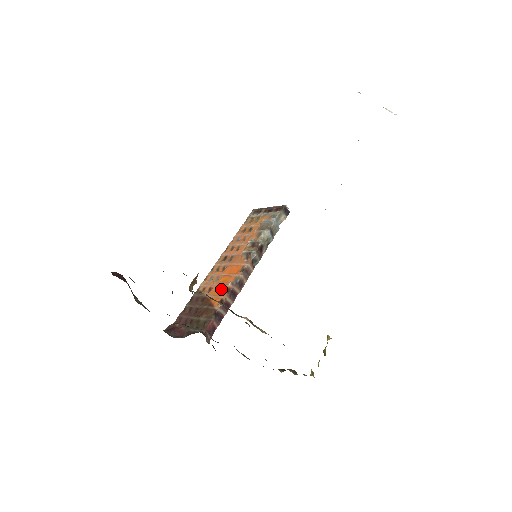
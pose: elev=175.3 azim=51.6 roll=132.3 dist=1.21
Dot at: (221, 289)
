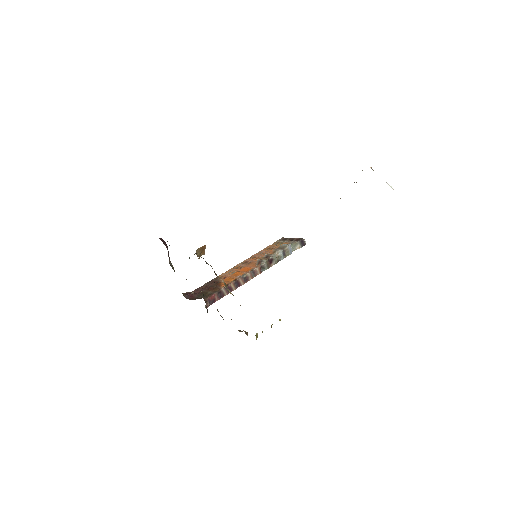
Dot at: (231, 278)
